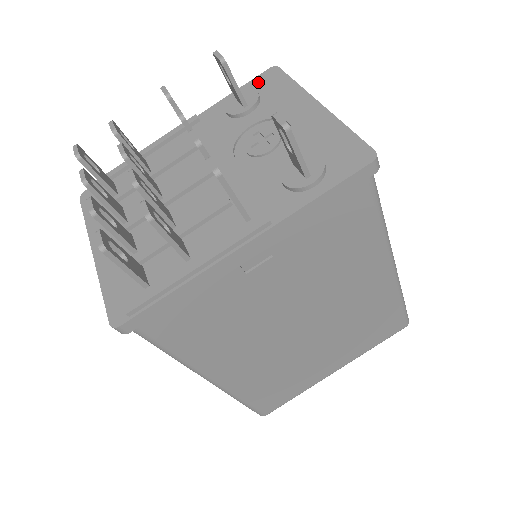
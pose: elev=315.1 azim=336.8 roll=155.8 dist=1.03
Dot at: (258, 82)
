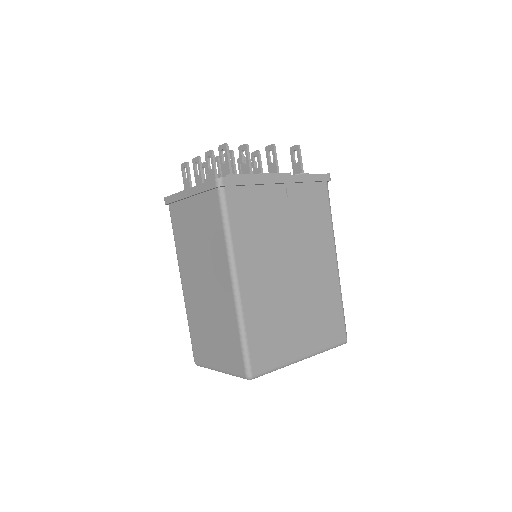
Dot at: occluded
